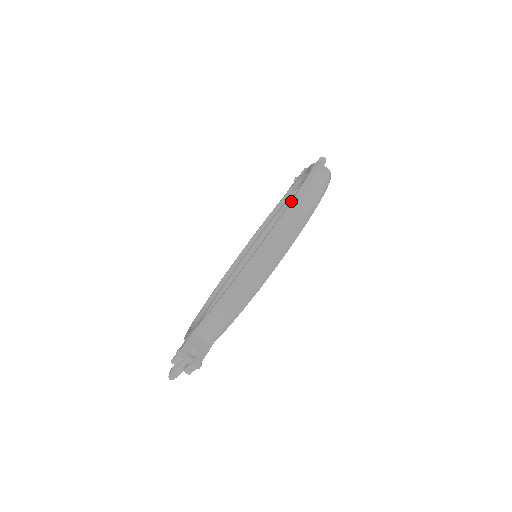
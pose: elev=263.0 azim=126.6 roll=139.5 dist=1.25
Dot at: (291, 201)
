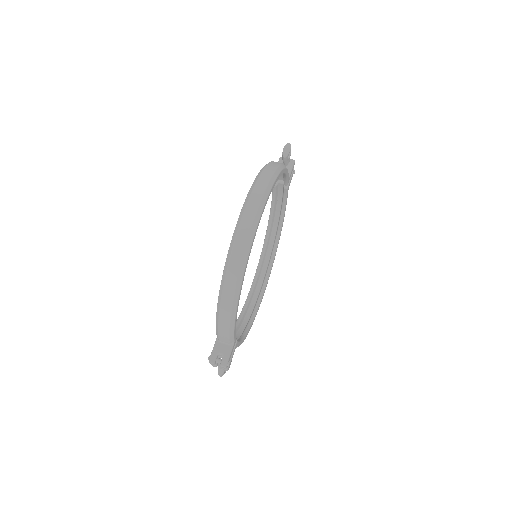
Dot at: occluded
